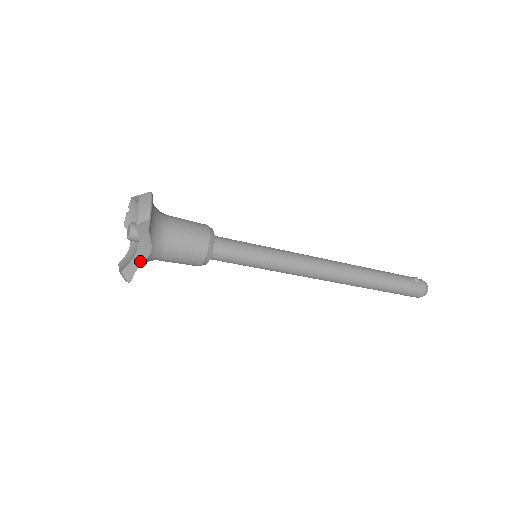
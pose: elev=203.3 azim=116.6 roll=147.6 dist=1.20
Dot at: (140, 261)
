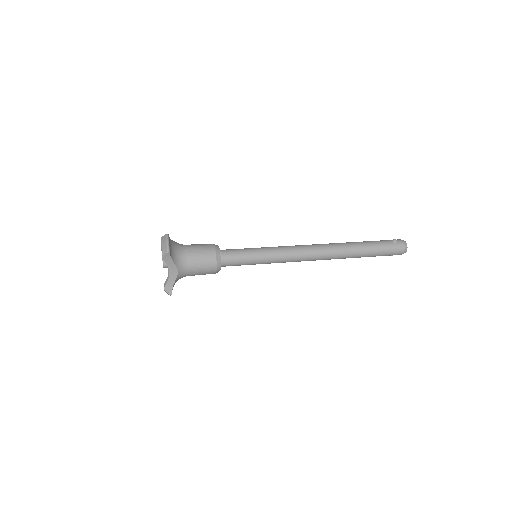
Dot at: (173, 280)
